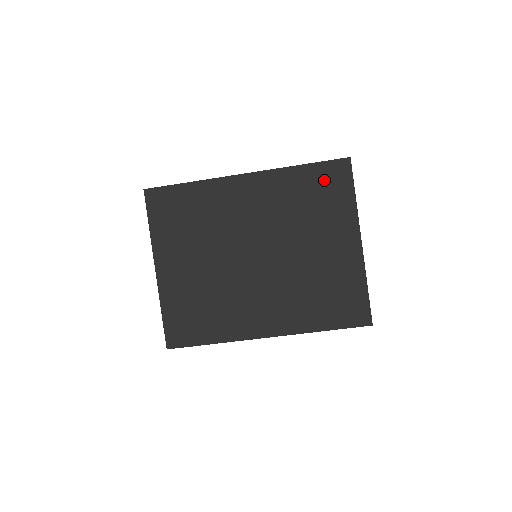
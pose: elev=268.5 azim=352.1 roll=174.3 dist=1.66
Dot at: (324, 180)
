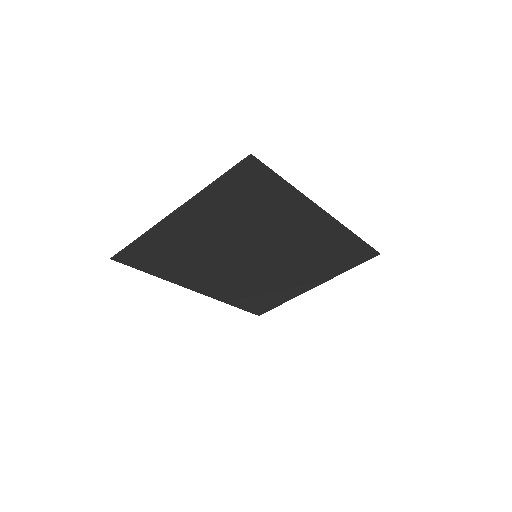
Dot at: (352, 253)
